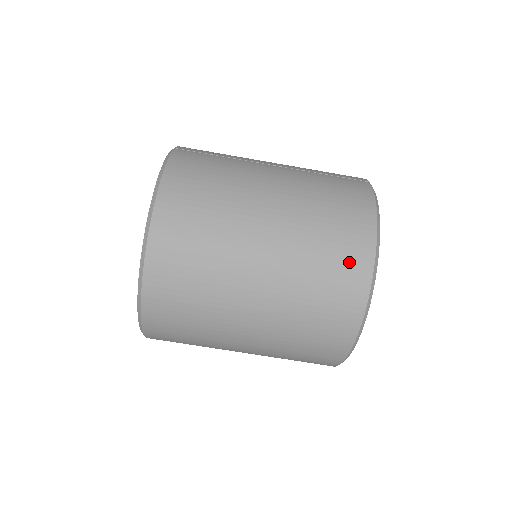
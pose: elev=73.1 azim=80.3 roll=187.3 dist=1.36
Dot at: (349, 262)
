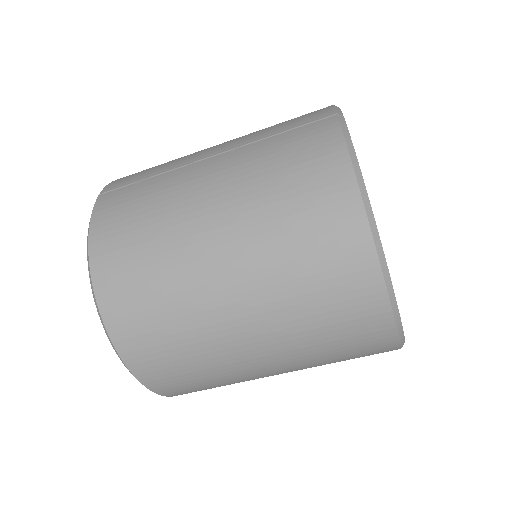
Dot at: (339, 254)
